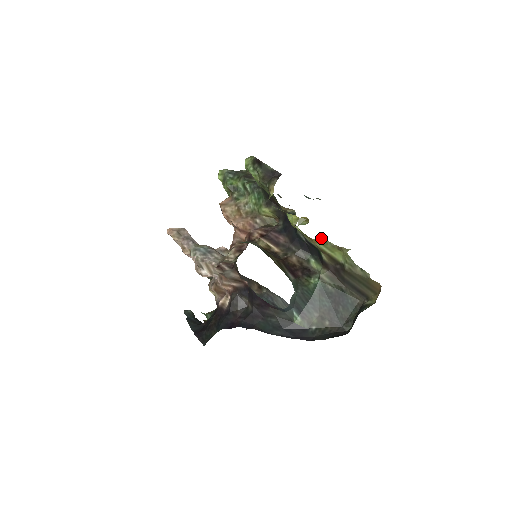
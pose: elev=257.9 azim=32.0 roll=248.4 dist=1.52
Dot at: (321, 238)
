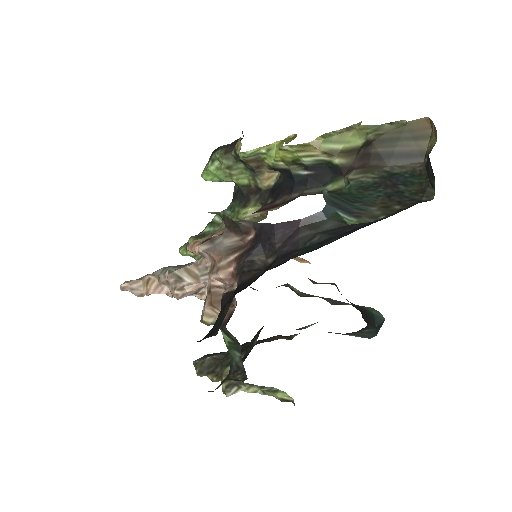
Dot at: (321, 135)
